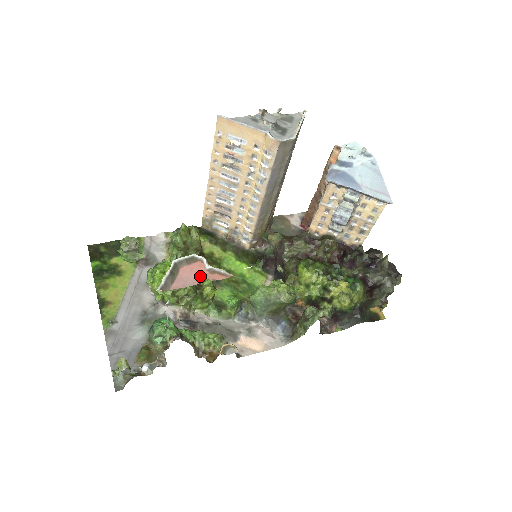
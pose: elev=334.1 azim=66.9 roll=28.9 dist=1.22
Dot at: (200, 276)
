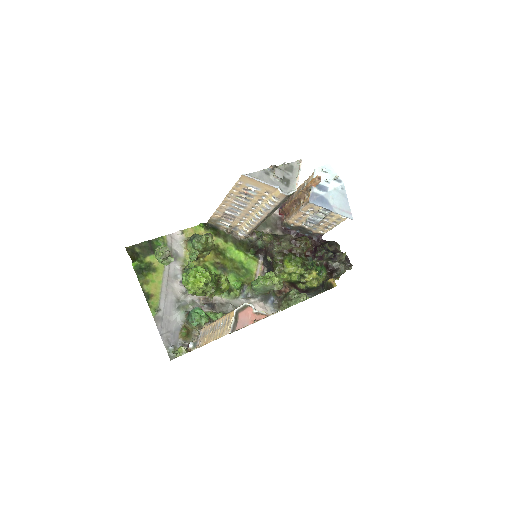
Dot at: (251, 318)
